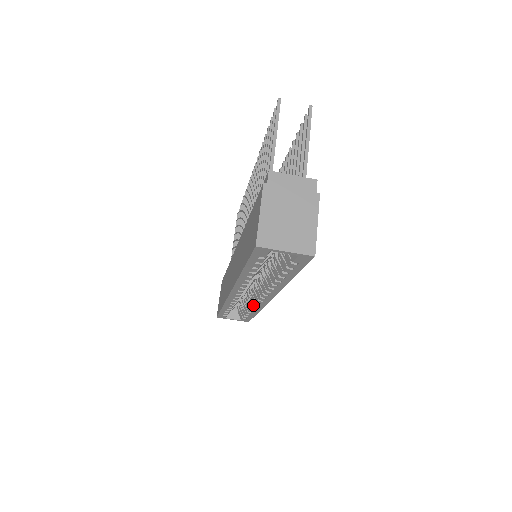
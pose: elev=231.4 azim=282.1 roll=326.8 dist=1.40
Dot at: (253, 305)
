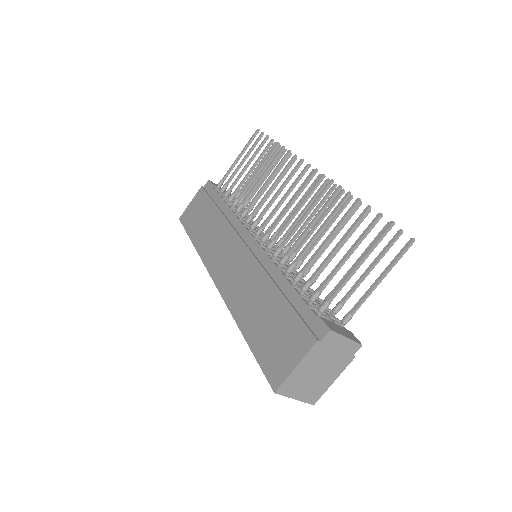
Dot at: occluded
